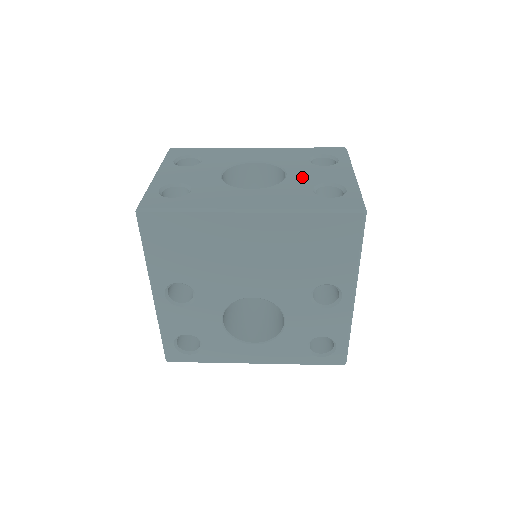
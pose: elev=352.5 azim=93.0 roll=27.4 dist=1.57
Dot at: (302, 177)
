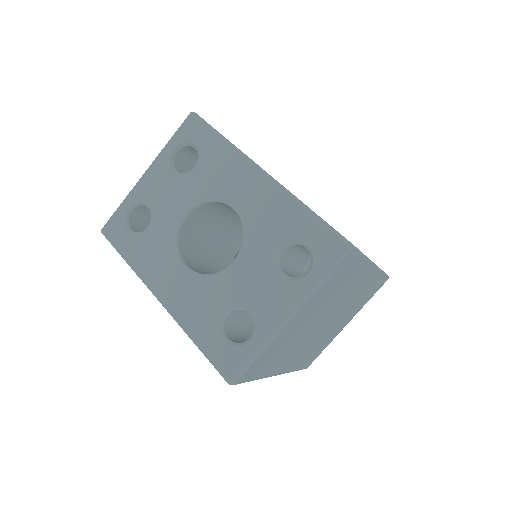
Dot at: (239, 281)
